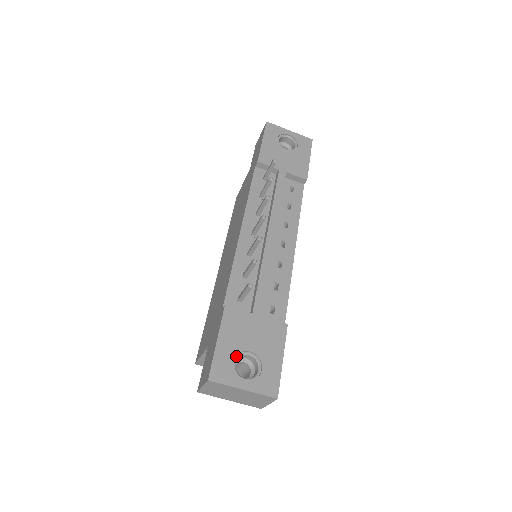
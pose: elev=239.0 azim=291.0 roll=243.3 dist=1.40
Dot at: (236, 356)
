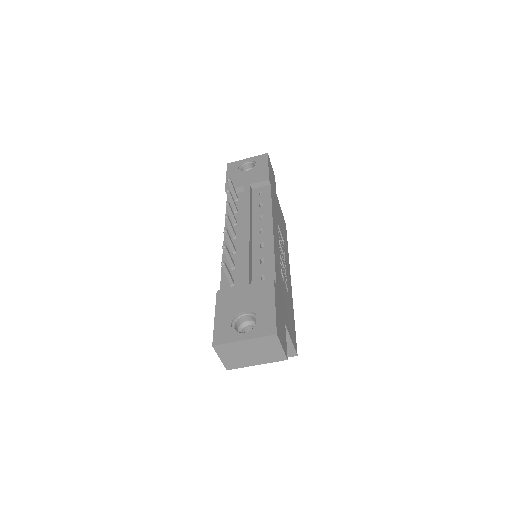
Dot at: (233, 320)
